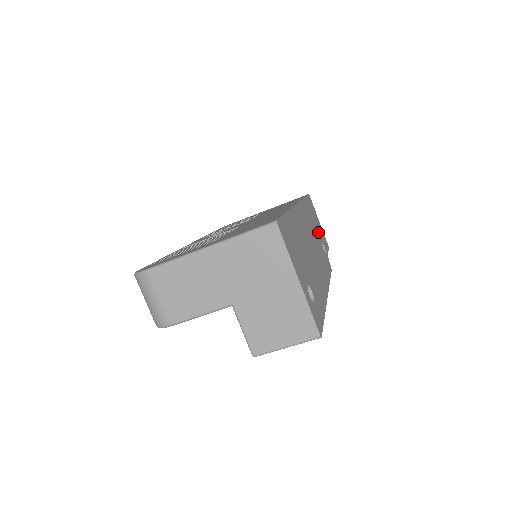
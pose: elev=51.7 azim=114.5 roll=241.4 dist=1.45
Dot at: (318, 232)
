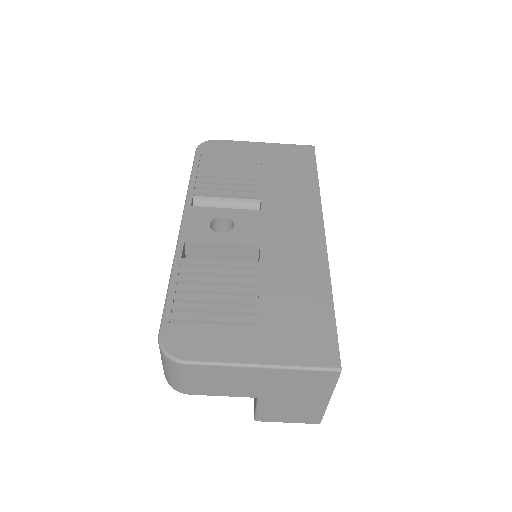
Dot at: occluded
